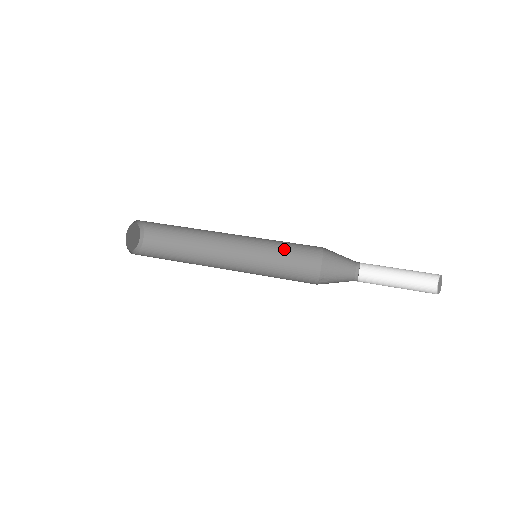
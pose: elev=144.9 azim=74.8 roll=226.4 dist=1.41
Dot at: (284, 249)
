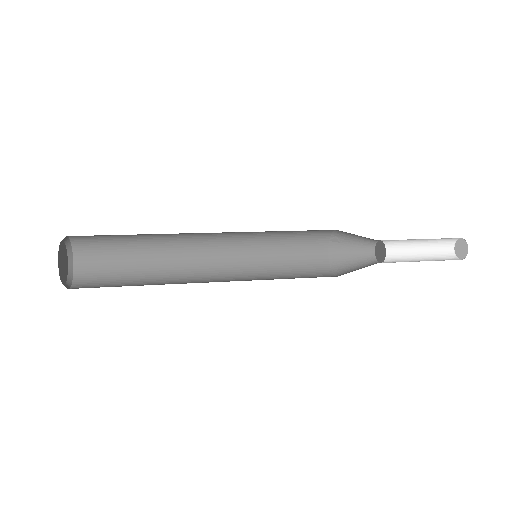
Dot at: (284, 272)
